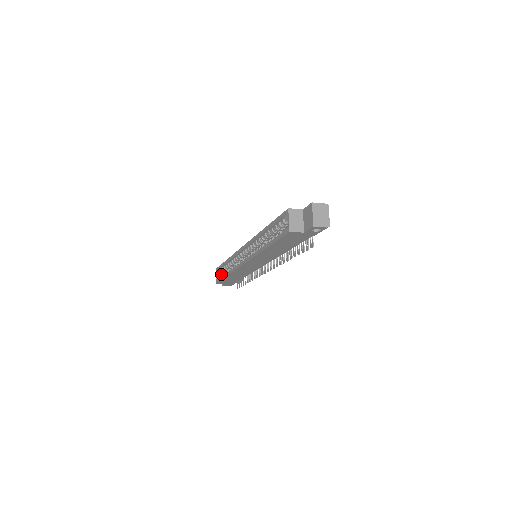
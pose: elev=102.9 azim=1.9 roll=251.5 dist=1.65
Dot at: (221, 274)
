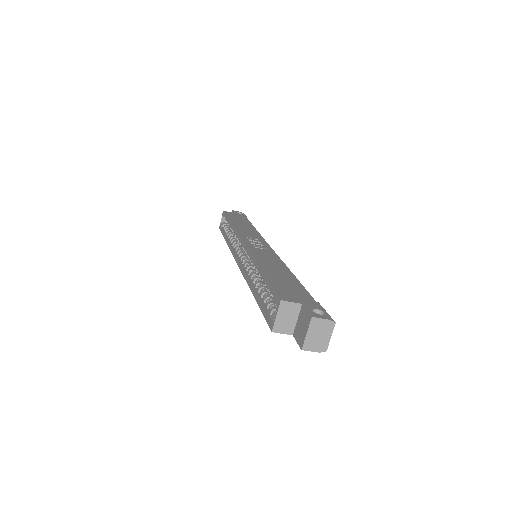
Dot at: occluded
